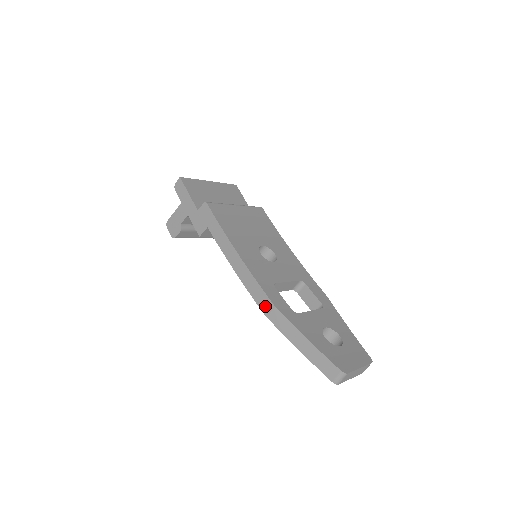
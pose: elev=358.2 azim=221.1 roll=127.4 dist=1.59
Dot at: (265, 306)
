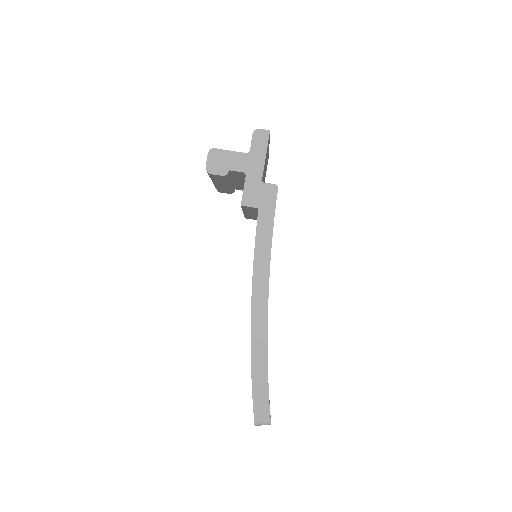
Dot at: (258, 329)
